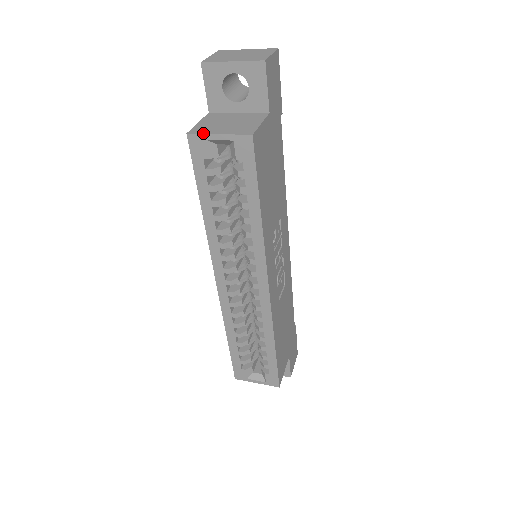
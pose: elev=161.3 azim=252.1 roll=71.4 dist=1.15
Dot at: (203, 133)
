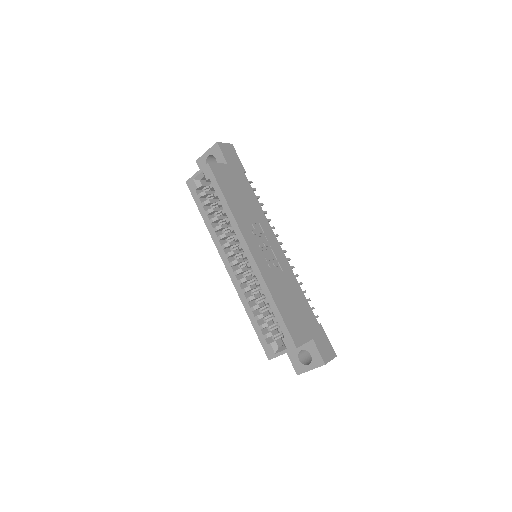
Dot at: (191, 177)
